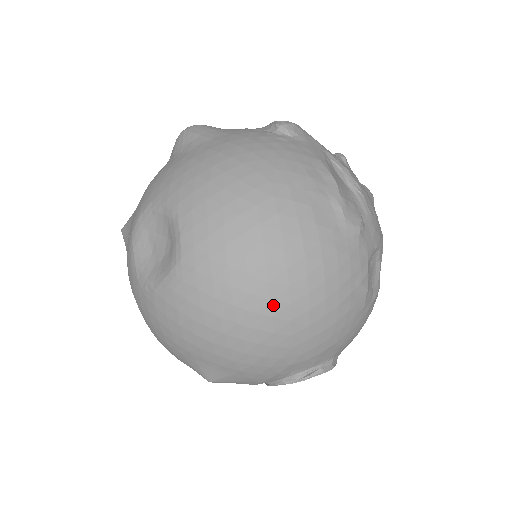
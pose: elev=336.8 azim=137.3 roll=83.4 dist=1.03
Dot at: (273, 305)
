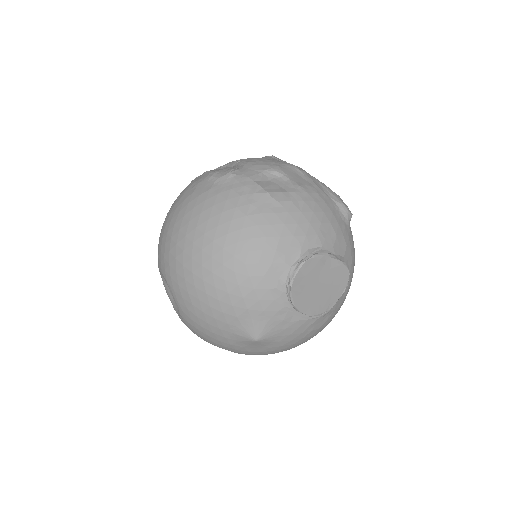
Dot at: (206, 251)
